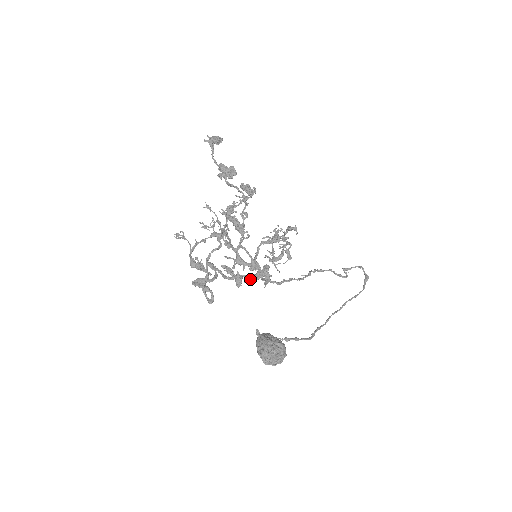
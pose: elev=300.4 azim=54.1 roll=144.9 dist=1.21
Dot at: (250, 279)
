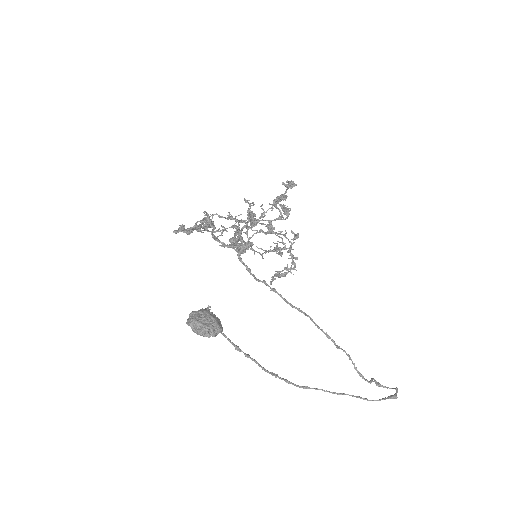
Dot at: (226, 245)
